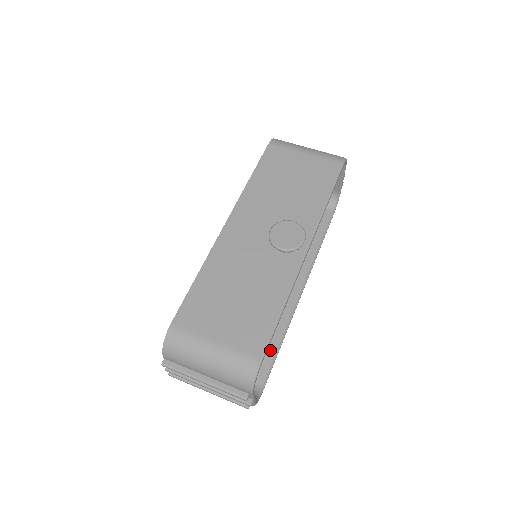
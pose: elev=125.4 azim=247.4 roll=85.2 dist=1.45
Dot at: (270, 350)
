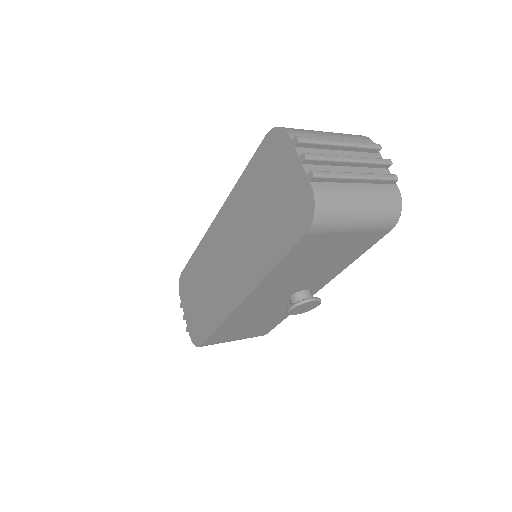
Dot at: occluded
